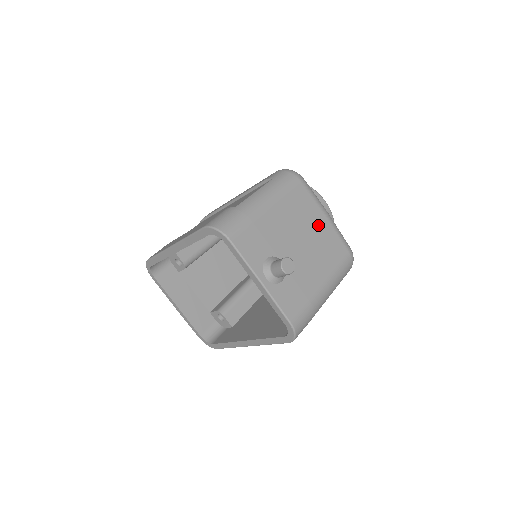
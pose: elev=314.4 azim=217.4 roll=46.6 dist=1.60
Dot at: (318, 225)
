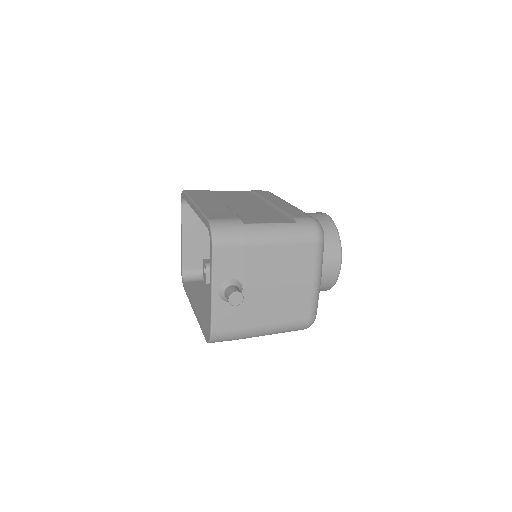
Dot at: (300, 283)
